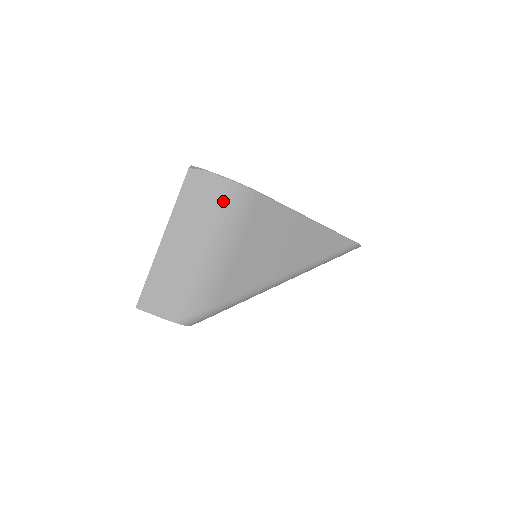
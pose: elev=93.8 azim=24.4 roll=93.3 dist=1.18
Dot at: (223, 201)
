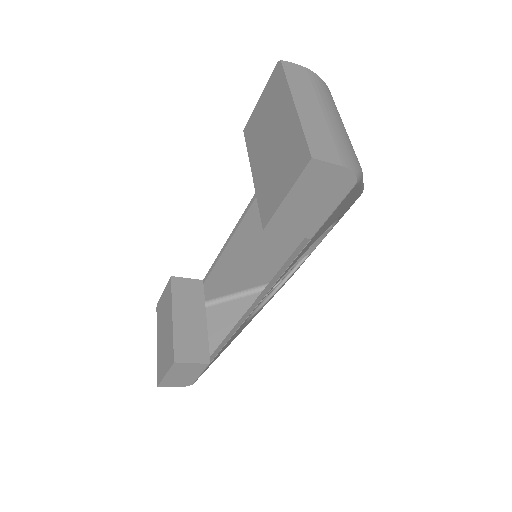
Dot at: (320, 85)
